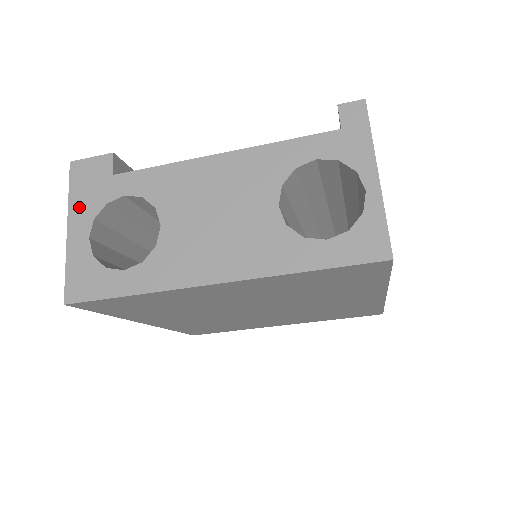
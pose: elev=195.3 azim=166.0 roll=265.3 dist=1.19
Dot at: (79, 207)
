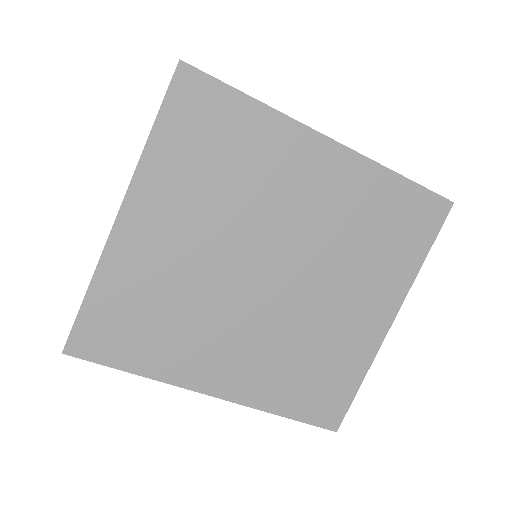
Dot at: occluded
